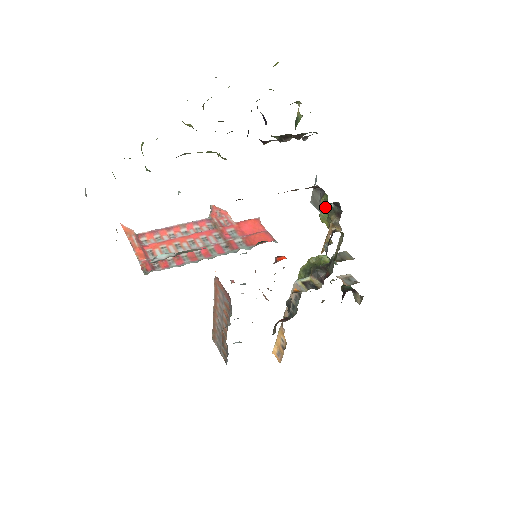
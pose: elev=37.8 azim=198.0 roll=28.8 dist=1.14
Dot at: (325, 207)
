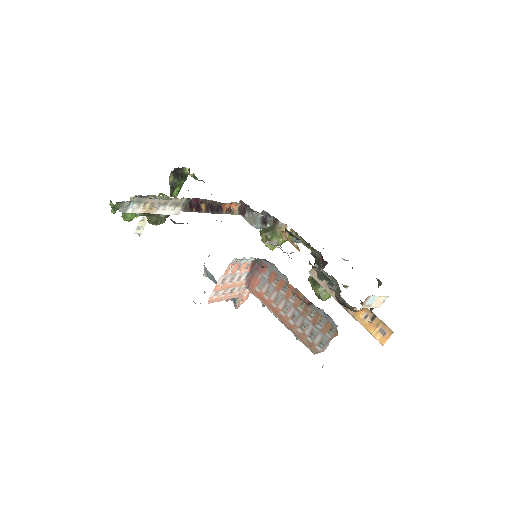
Dot at: (267, 232)
